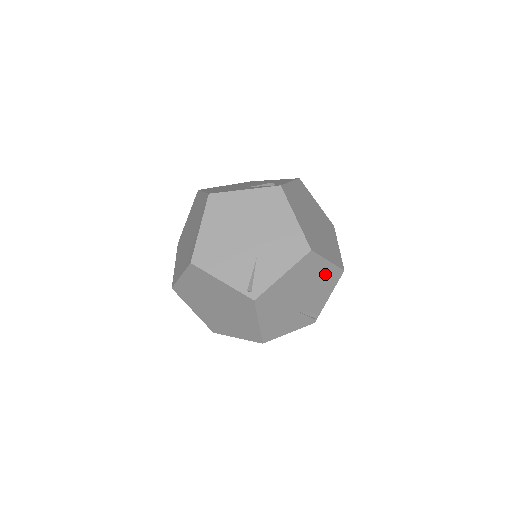
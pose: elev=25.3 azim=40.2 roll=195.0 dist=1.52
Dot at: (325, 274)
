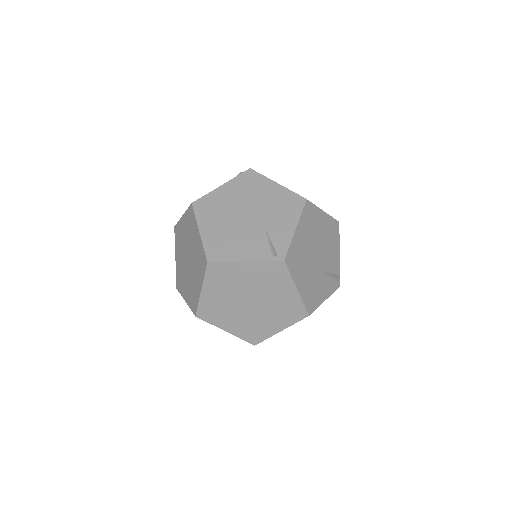
Dot at: (327, 227)
